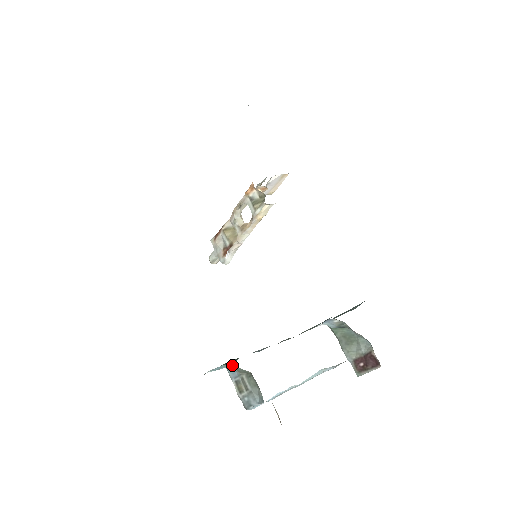
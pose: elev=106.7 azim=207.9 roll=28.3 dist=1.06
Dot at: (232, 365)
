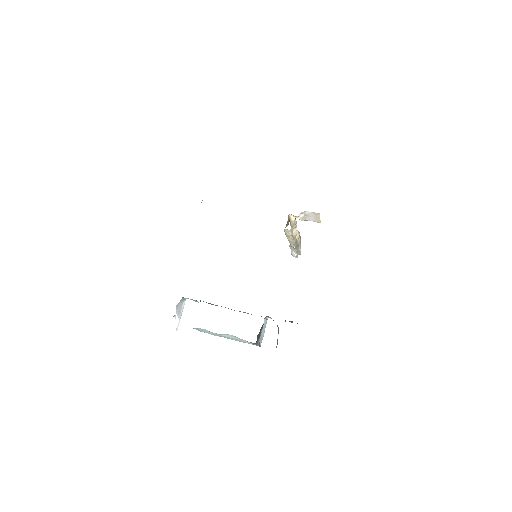
Dot at: occluded
